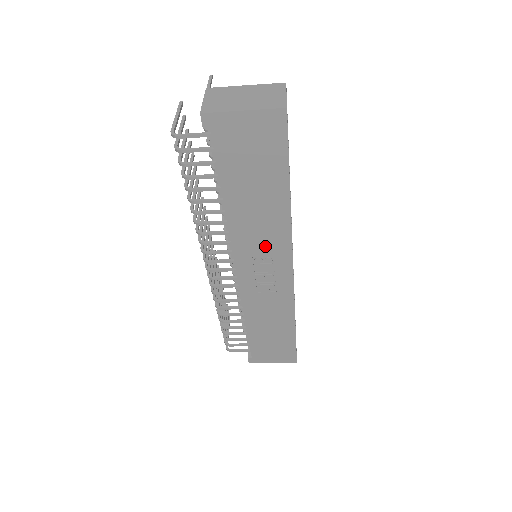
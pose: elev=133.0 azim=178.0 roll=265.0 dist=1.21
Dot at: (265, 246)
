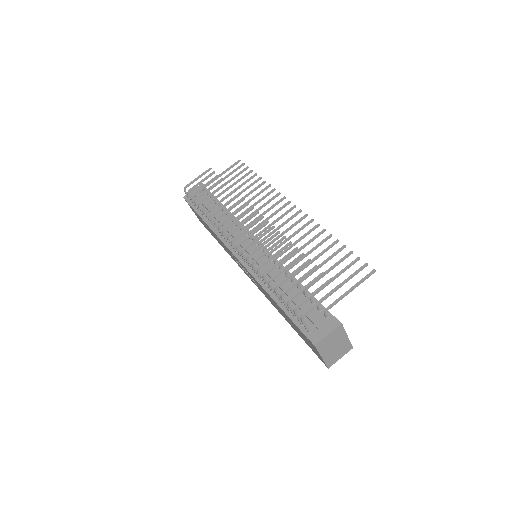
Dot at: (260, 288)
